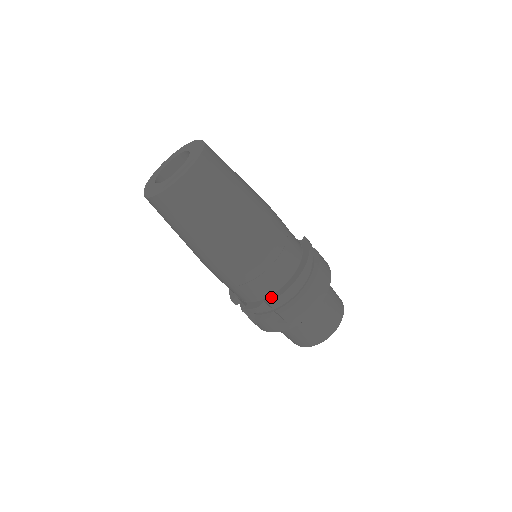
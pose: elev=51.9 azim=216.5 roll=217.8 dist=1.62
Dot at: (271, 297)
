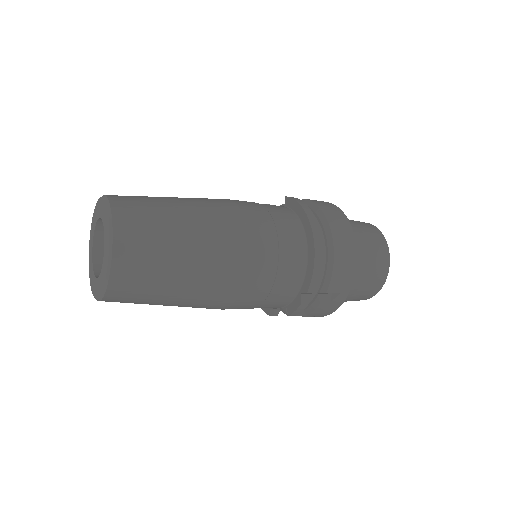
Dot at: (305, 284)
